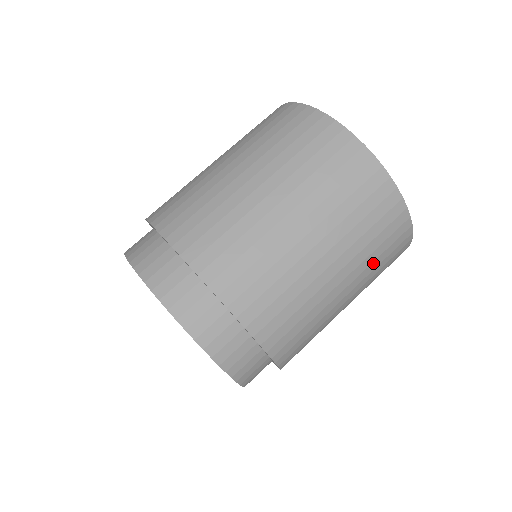
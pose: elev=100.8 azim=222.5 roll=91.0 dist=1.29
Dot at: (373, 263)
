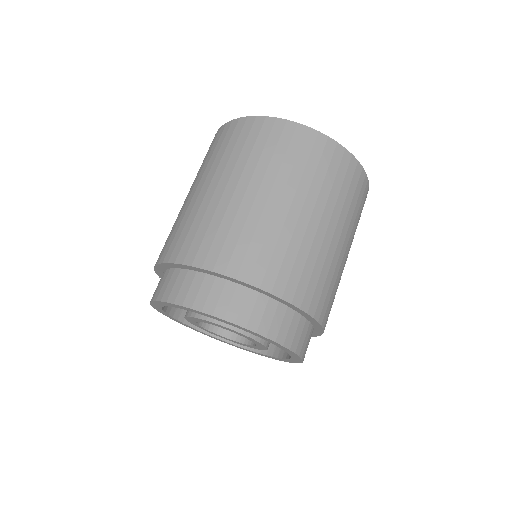
Dot at: (355, 220)
